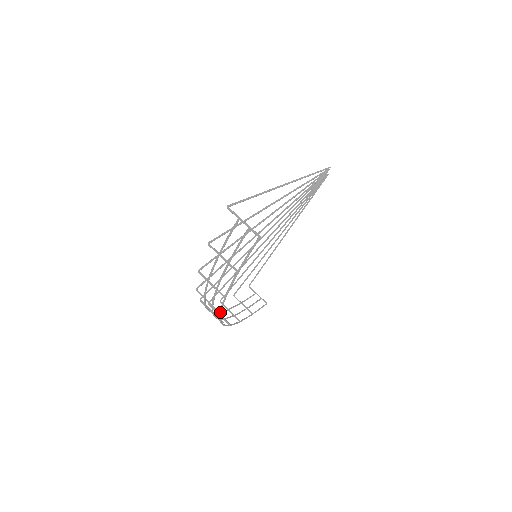
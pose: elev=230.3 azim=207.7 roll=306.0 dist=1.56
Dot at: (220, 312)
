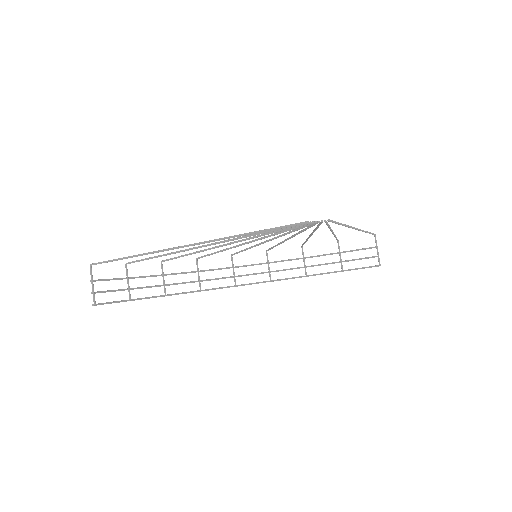
Dot at: (190, 292)
